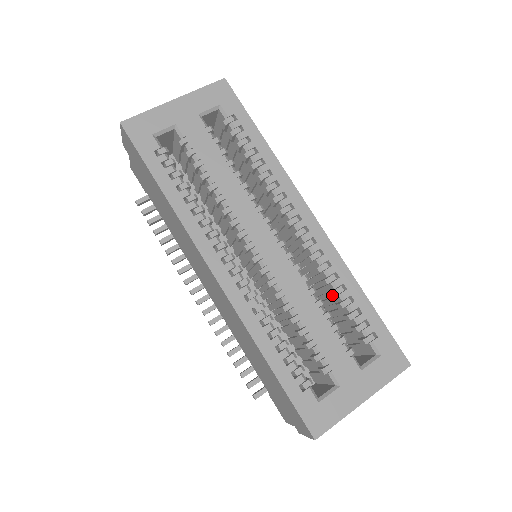
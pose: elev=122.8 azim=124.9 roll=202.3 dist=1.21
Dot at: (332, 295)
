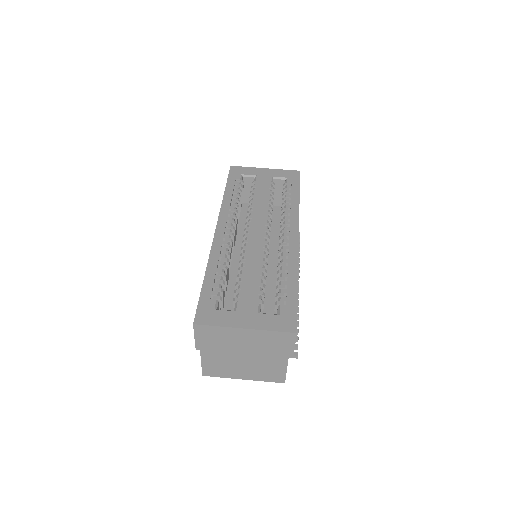
Dot at: (277, 275)
